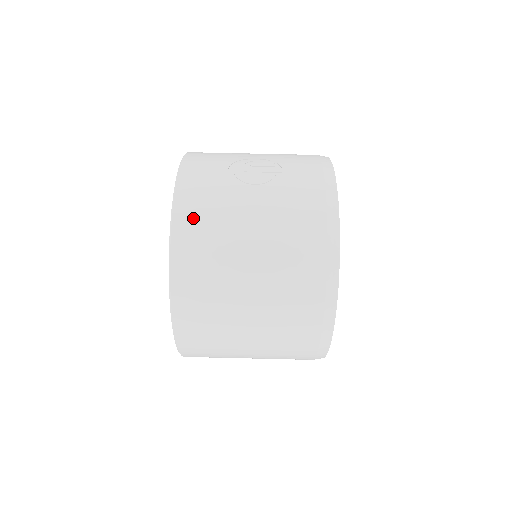
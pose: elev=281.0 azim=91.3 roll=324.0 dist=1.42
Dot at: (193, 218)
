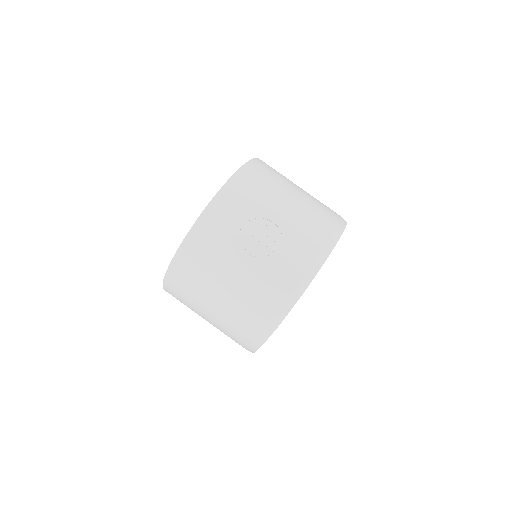
Dot at: (195, 253)
